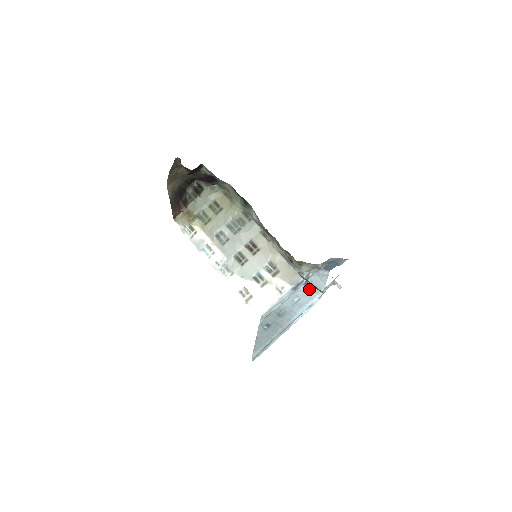
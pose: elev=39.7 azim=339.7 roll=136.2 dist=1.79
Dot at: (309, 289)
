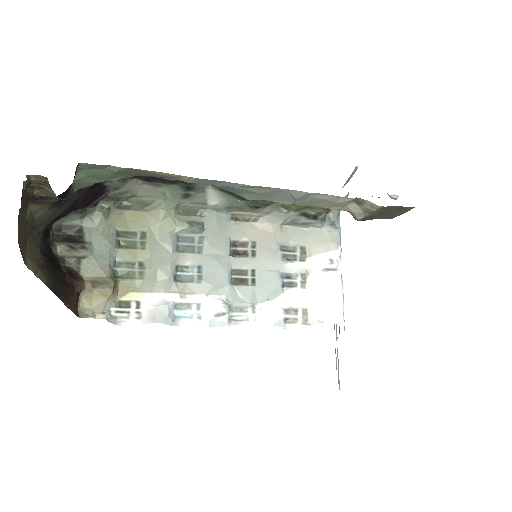
Dot at: occluded
